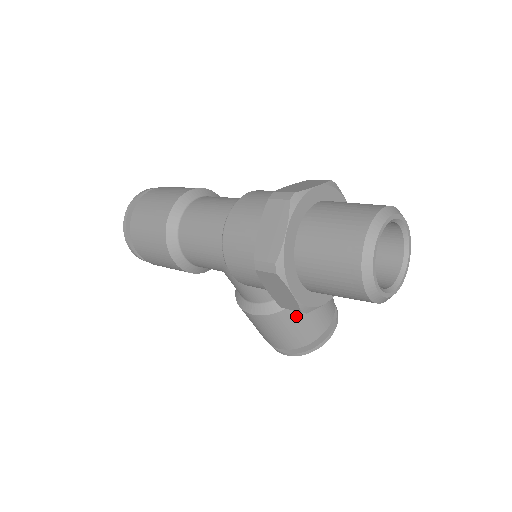
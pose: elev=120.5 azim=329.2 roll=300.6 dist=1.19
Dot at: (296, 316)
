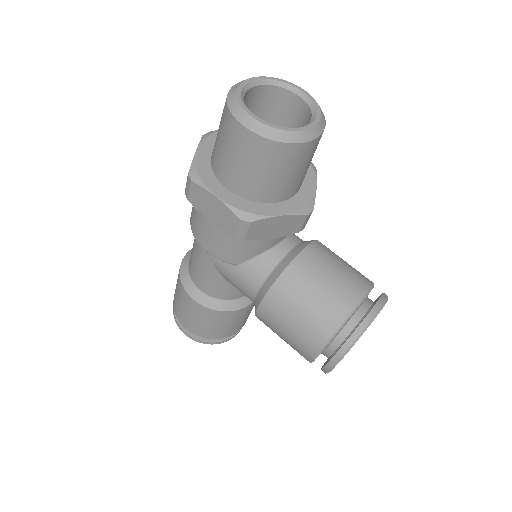
Dot at: (299, 284)
